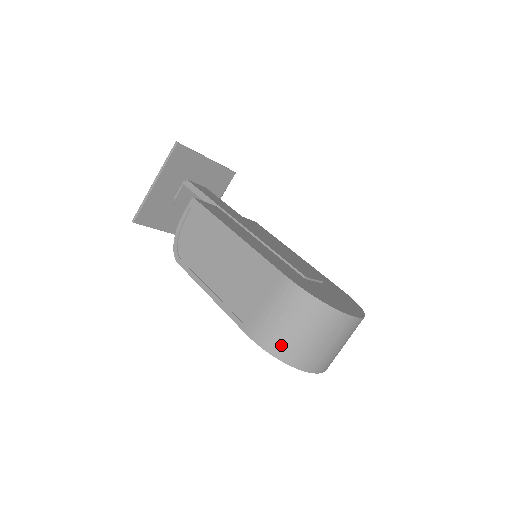
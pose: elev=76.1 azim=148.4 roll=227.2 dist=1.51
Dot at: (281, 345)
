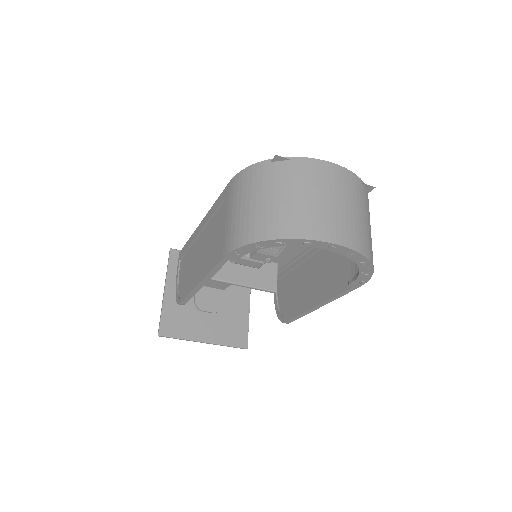
Dot at: (254, 226)
